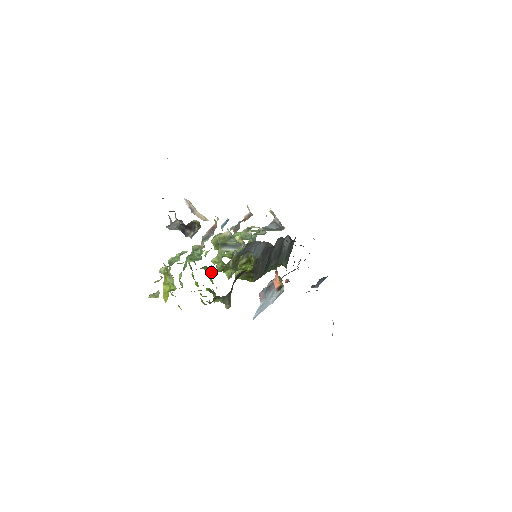
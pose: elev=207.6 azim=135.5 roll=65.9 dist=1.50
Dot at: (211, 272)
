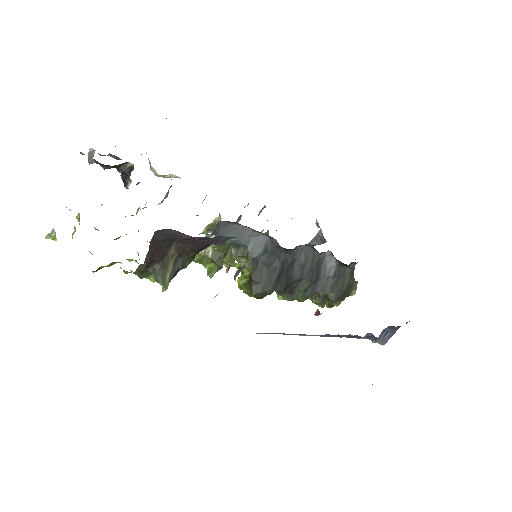
Dot at: occluded
